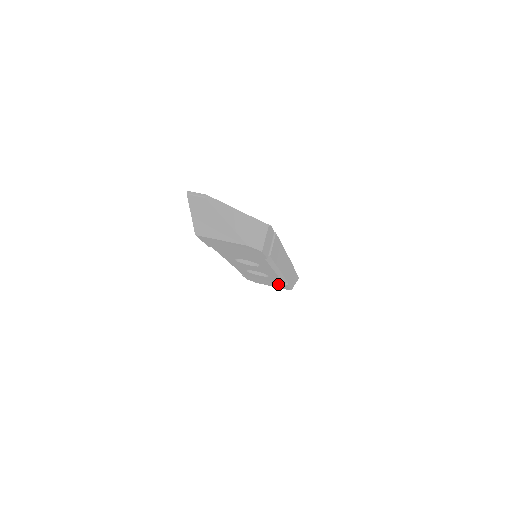
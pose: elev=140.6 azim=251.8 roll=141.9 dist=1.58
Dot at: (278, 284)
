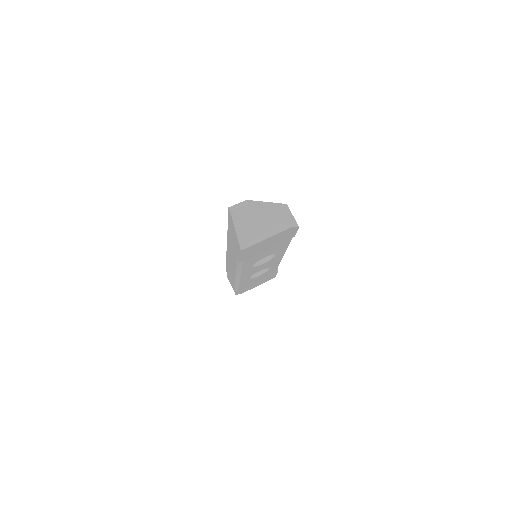
Dot at: (268, 277)
